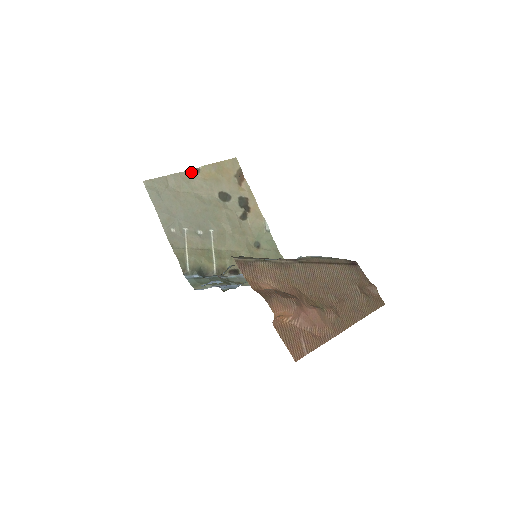
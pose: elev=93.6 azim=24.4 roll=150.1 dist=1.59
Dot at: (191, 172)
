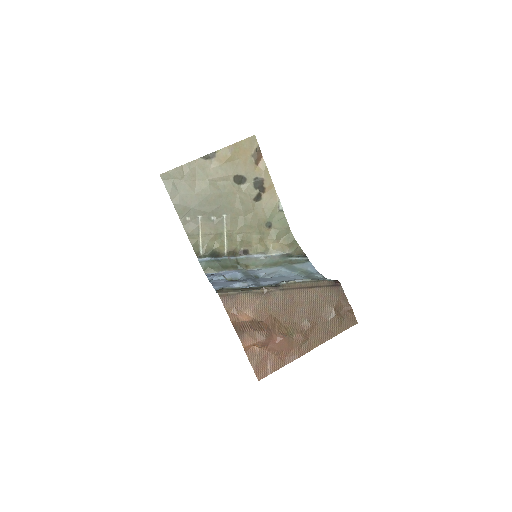
Dot at: (207, 157)
